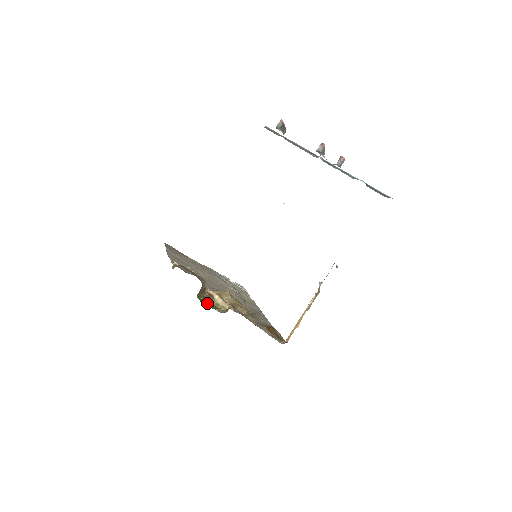
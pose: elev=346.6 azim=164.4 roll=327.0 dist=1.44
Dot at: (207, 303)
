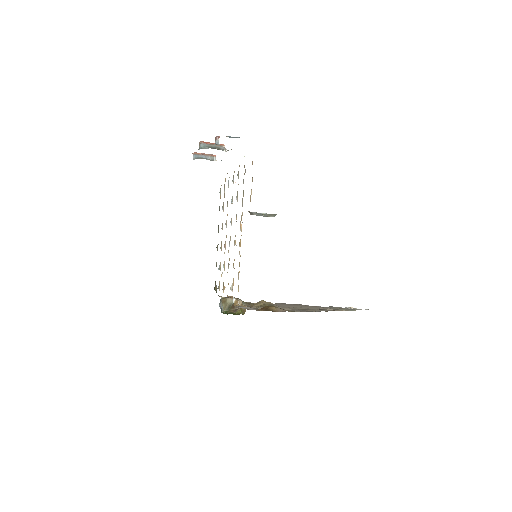
Dot at: (231, 313)
